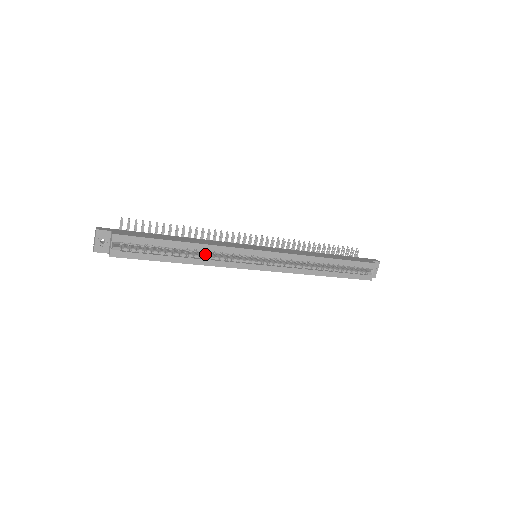
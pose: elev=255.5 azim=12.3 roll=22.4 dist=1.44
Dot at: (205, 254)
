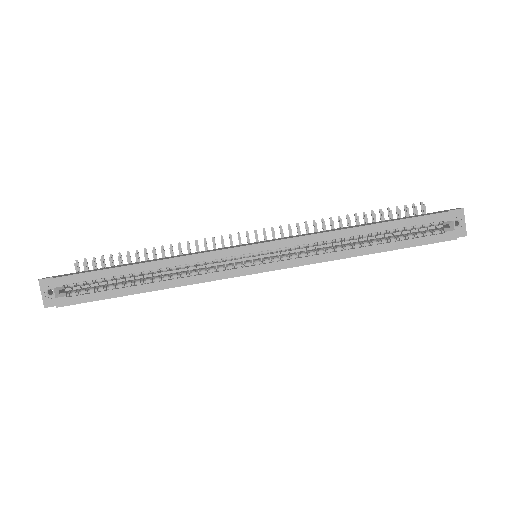
Dot at: occluded
